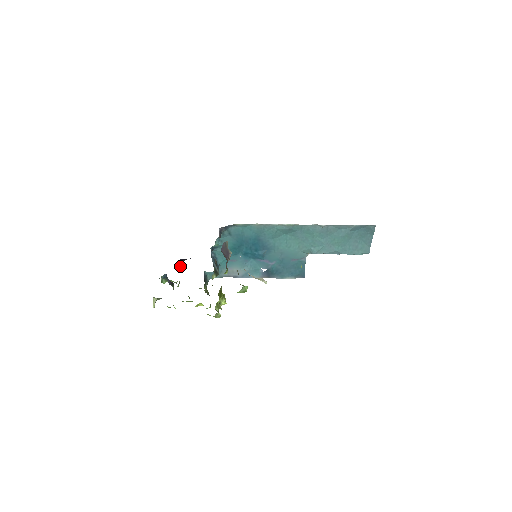
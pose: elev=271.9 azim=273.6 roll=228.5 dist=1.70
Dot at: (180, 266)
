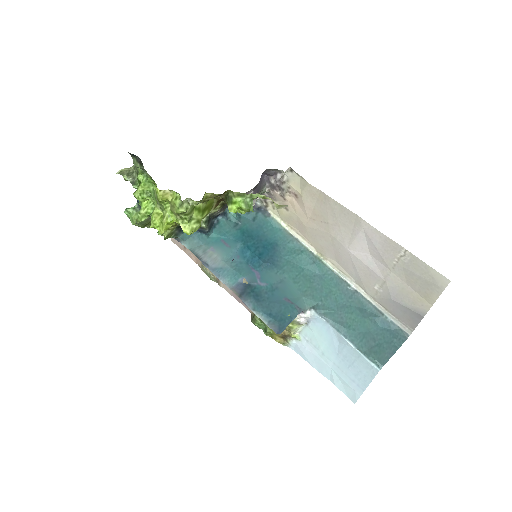
Dot at: occluded
